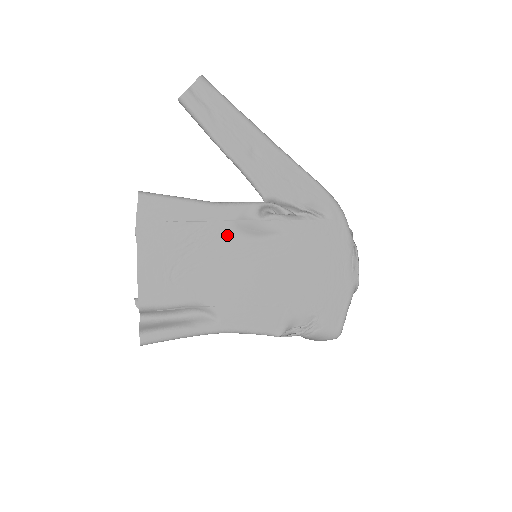
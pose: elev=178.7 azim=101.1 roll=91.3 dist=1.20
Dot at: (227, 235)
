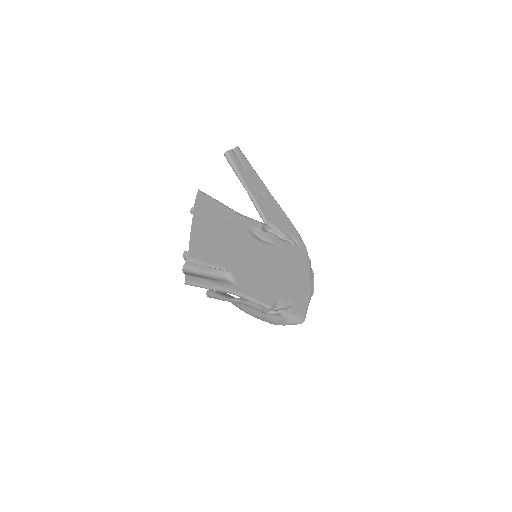
Dot at: (245, 233)
